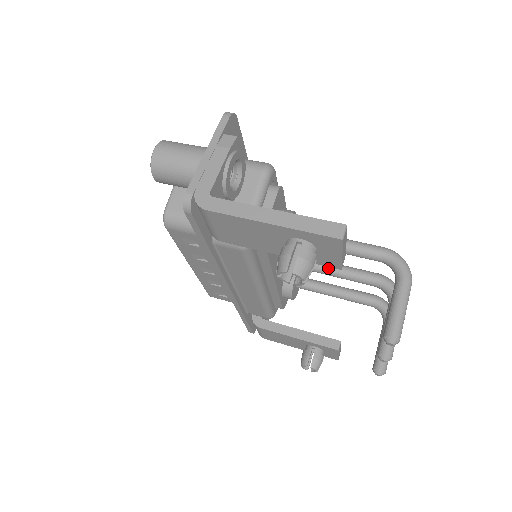
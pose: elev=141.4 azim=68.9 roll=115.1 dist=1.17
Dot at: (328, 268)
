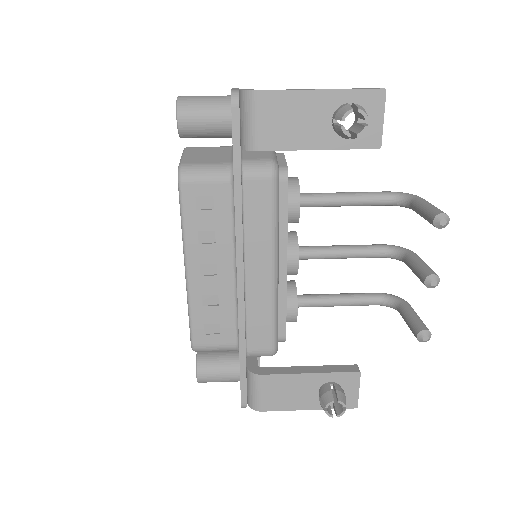
Dot at: (334, 247)
